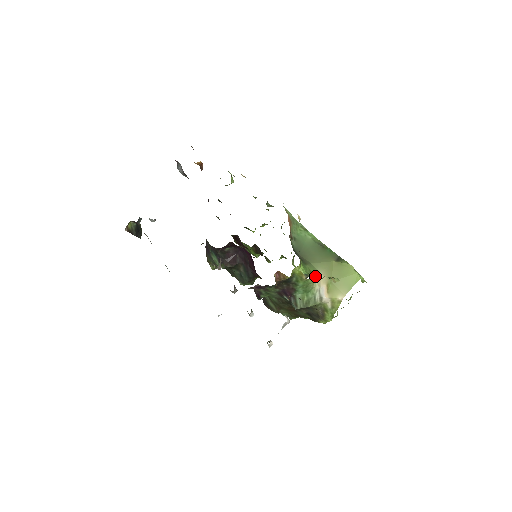
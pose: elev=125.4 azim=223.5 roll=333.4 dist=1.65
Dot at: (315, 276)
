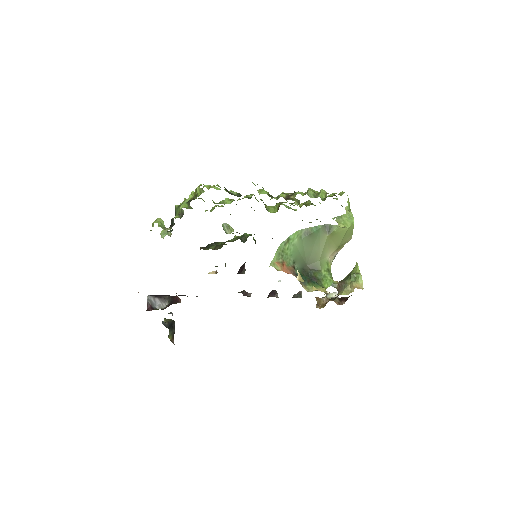
Dot at: (329, 263)
